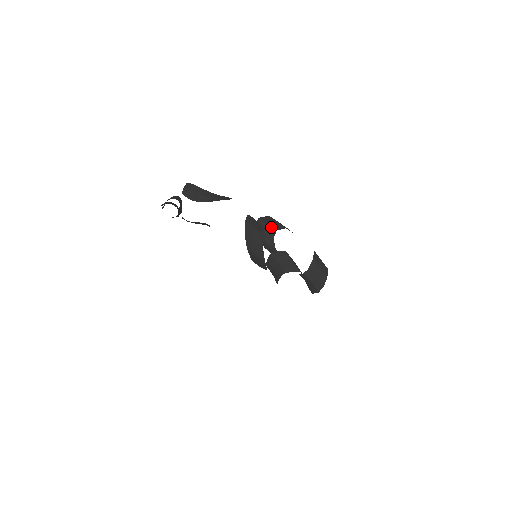
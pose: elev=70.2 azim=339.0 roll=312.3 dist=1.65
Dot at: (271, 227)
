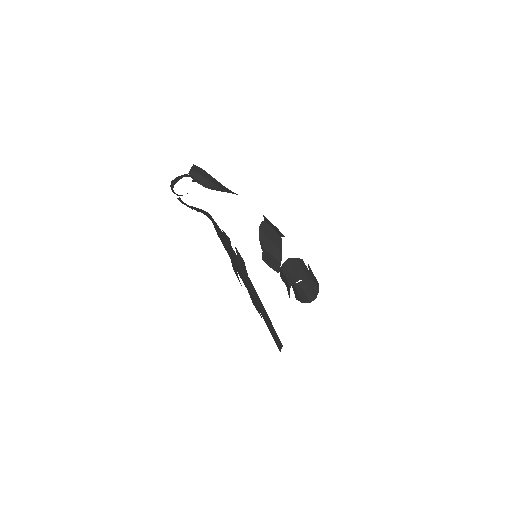
Dot at: occluded
